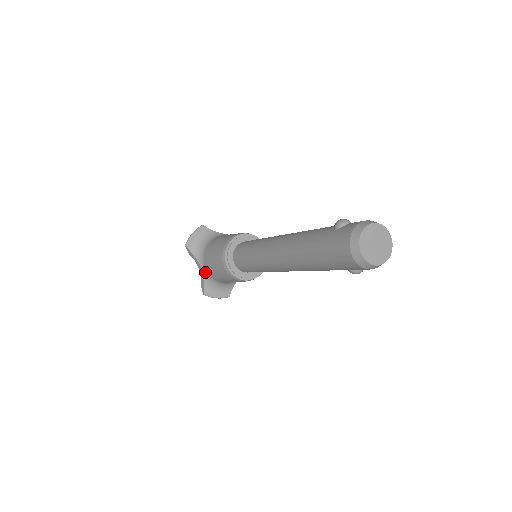
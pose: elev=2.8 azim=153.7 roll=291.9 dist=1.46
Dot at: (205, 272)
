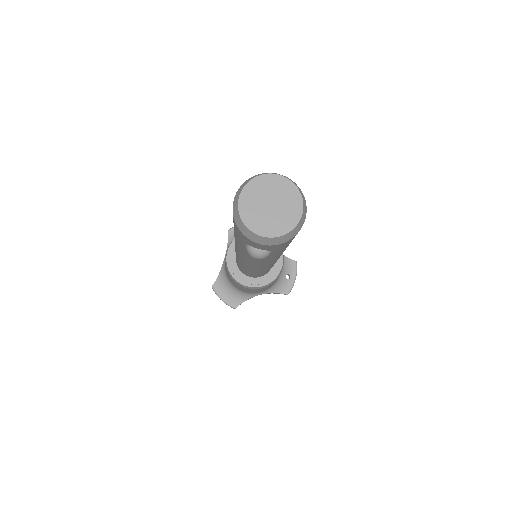
Dot at: (224, 263)
